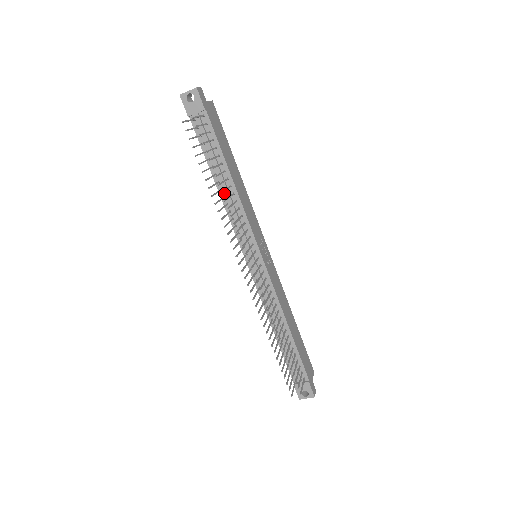
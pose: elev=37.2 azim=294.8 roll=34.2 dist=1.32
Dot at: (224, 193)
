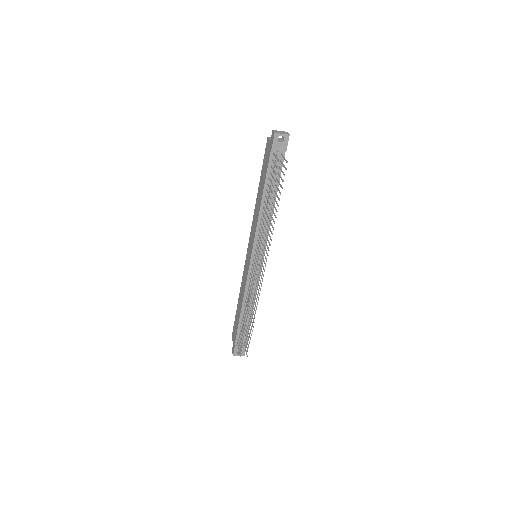
Dot at: (263, 210)
